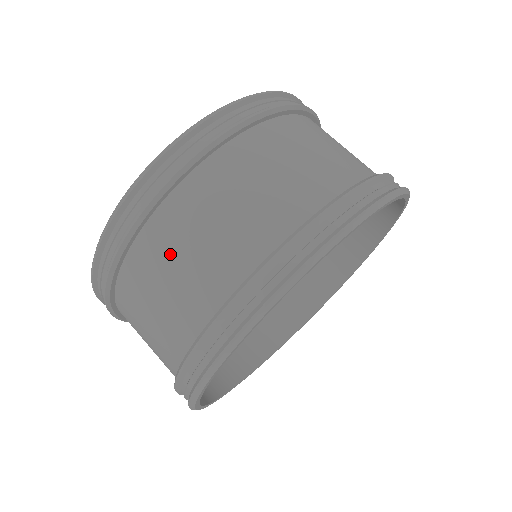
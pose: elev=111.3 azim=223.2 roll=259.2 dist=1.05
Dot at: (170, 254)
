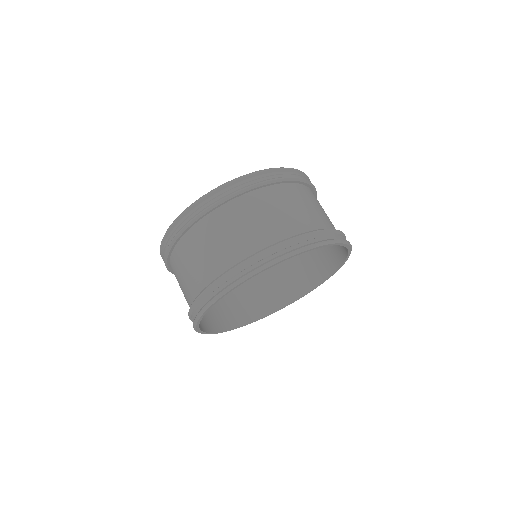
Dot at: (223, 228)
